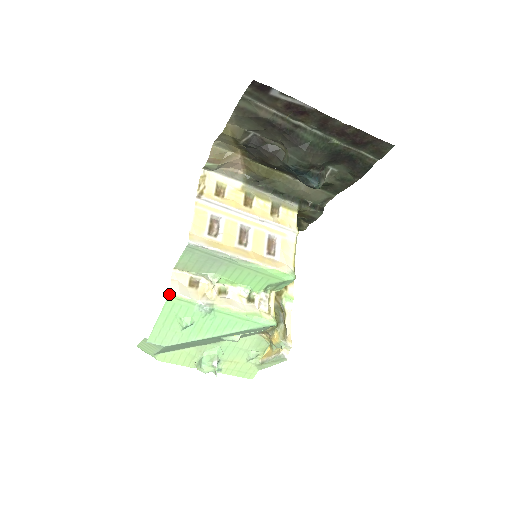
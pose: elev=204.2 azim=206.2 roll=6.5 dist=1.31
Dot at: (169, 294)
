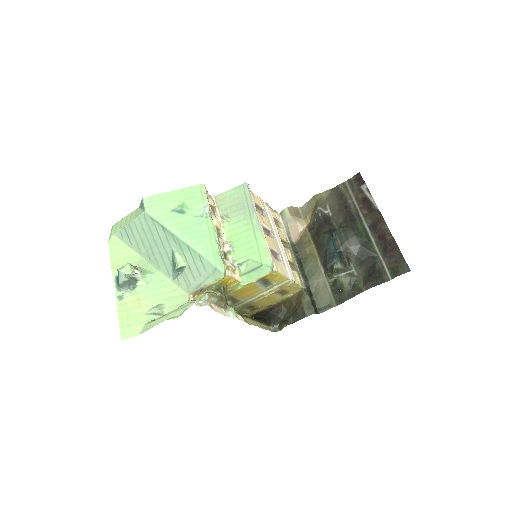
Dot at: (202, 184)
